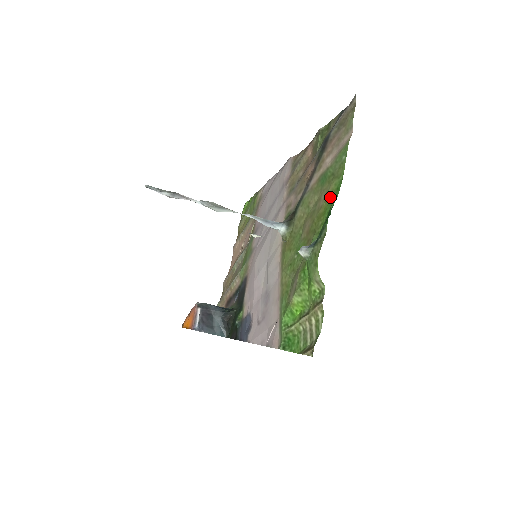
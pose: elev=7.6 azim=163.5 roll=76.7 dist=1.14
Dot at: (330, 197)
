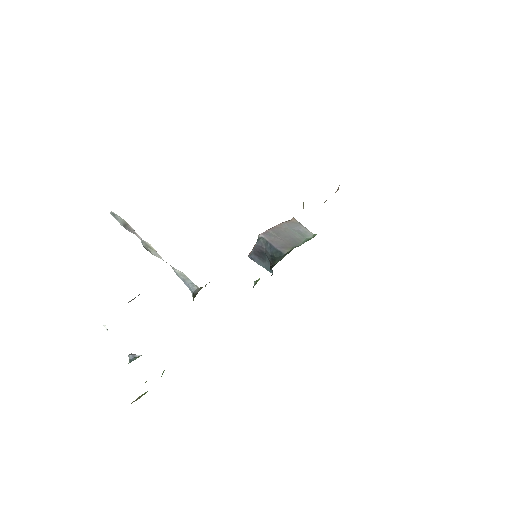
Dot at: occluded
